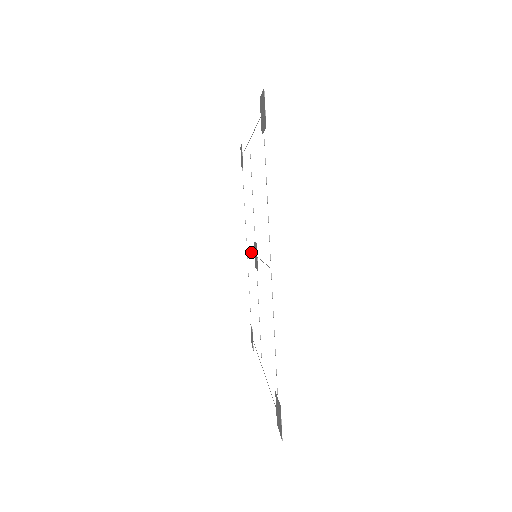
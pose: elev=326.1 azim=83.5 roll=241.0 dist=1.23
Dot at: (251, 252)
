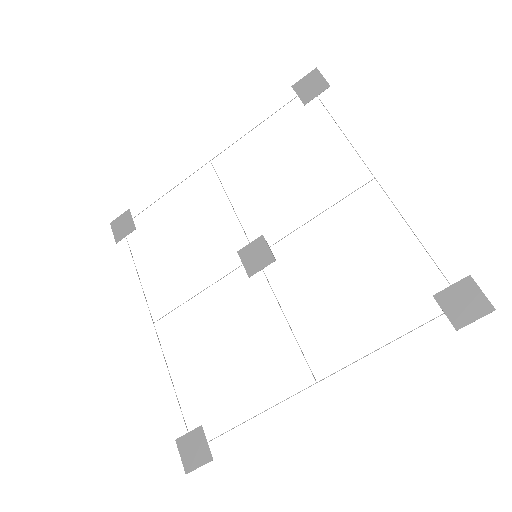
Dot at: (209, 286)
